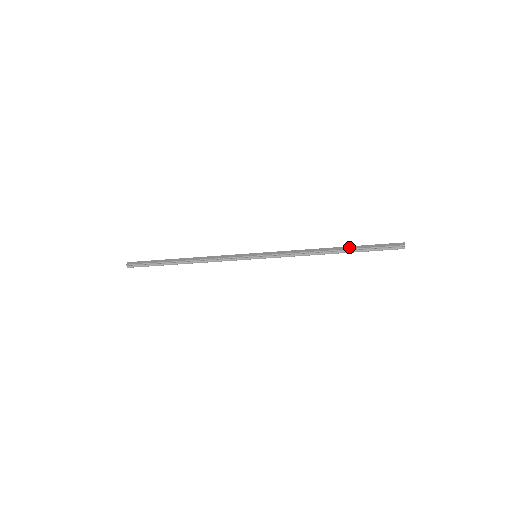
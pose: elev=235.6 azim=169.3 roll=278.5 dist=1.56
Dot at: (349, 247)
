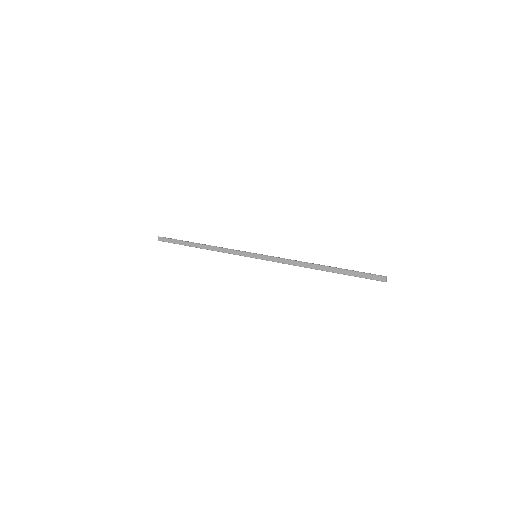
Dot at: (334, 270)
